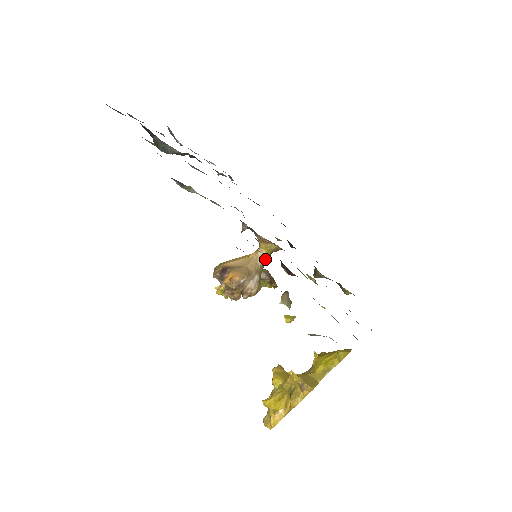
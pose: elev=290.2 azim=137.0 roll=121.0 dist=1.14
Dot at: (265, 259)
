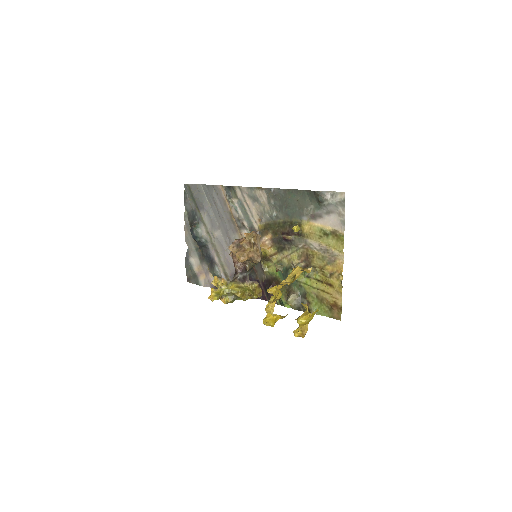
Dot at: (264, 254)
